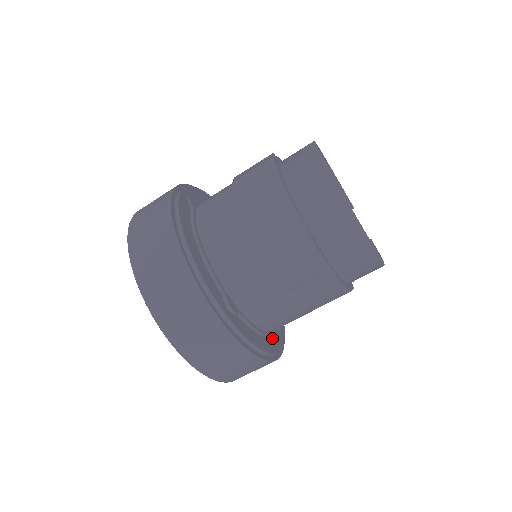
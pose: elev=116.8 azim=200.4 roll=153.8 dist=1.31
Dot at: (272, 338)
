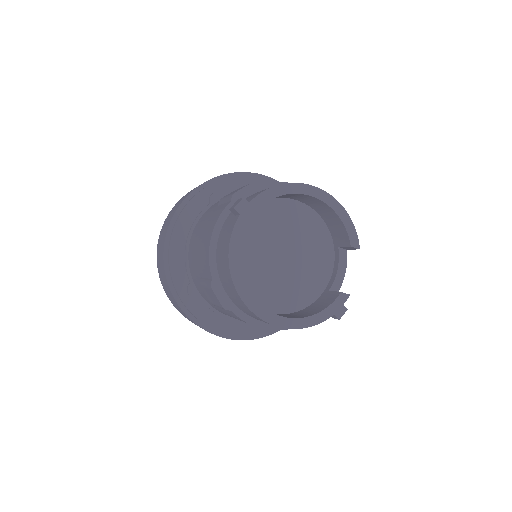
Dot at: occluded
